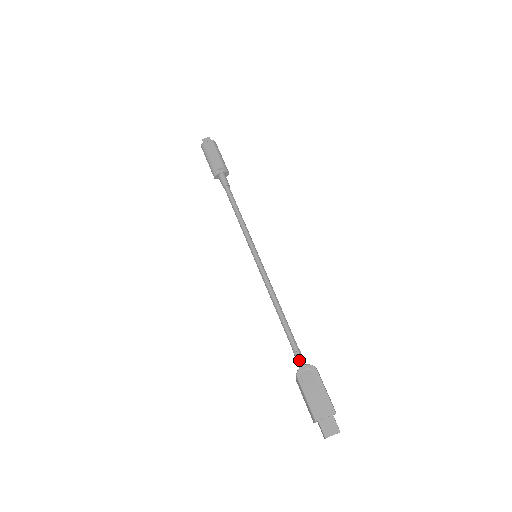
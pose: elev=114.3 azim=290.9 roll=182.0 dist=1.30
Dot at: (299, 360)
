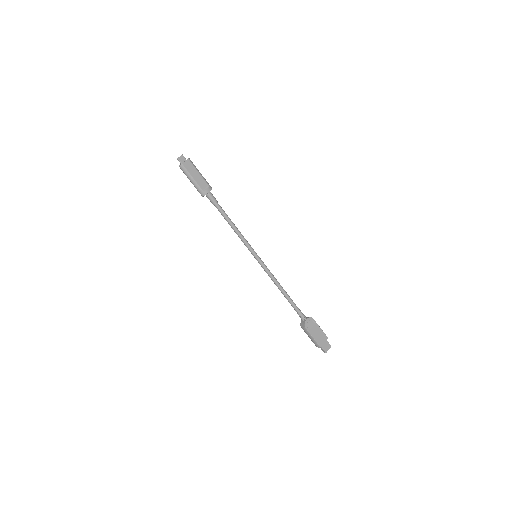
Dot at: (303, 317)
